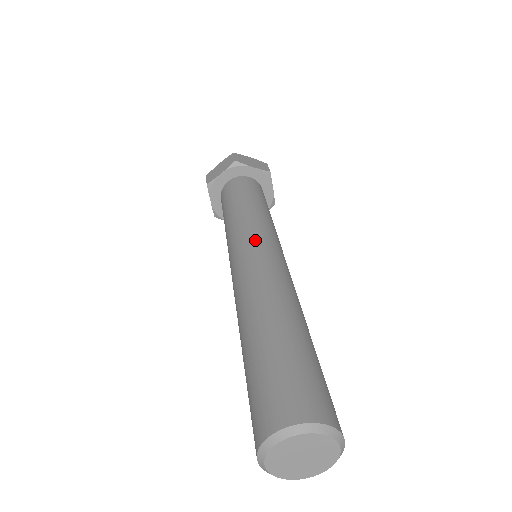
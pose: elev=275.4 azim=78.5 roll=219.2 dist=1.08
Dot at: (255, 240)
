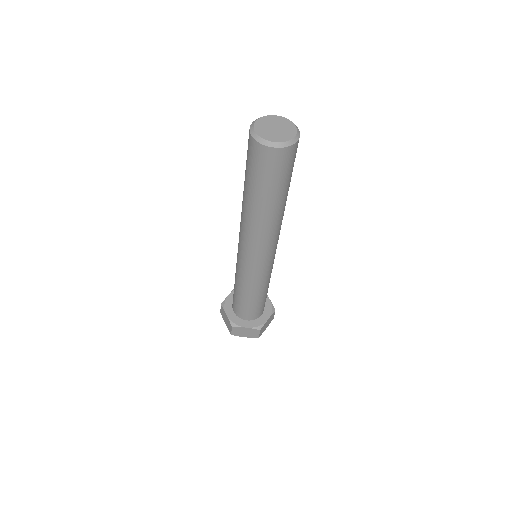
Dot at: occluded
